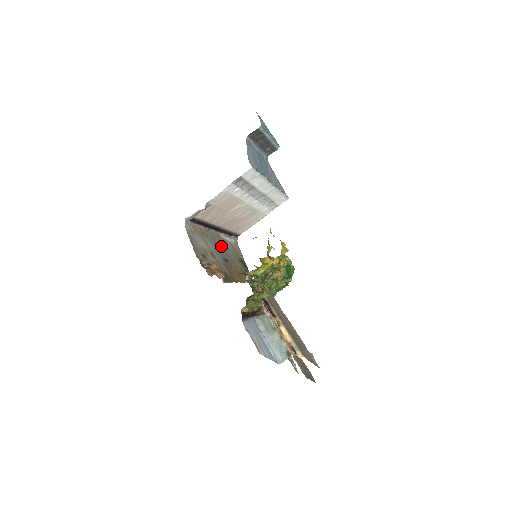
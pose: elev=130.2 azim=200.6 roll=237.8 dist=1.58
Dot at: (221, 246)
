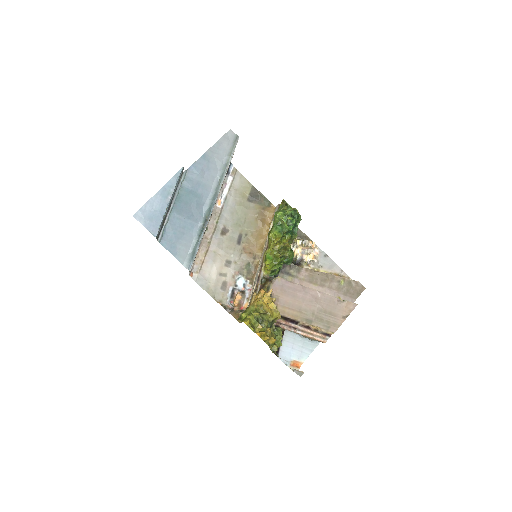
Dot at: (226, 223)
